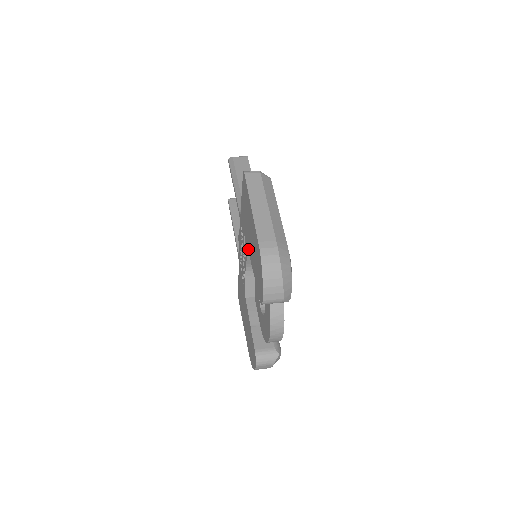
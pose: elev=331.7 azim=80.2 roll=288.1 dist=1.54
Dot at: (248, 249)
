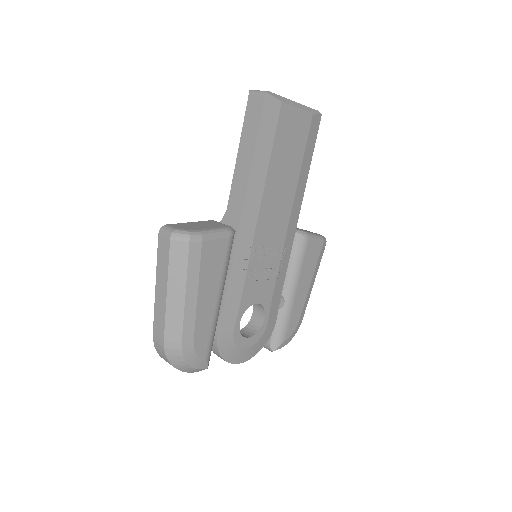
Dot at: occluded
